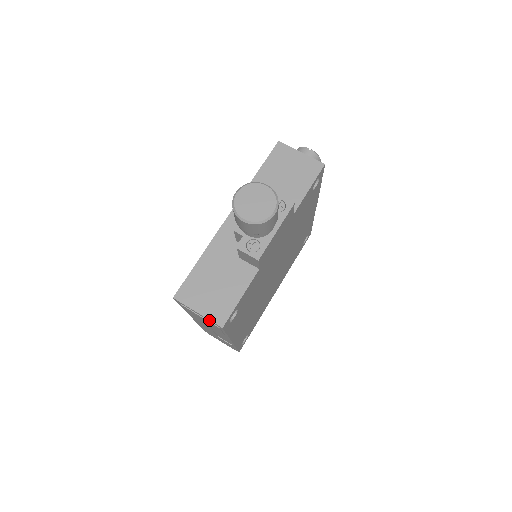
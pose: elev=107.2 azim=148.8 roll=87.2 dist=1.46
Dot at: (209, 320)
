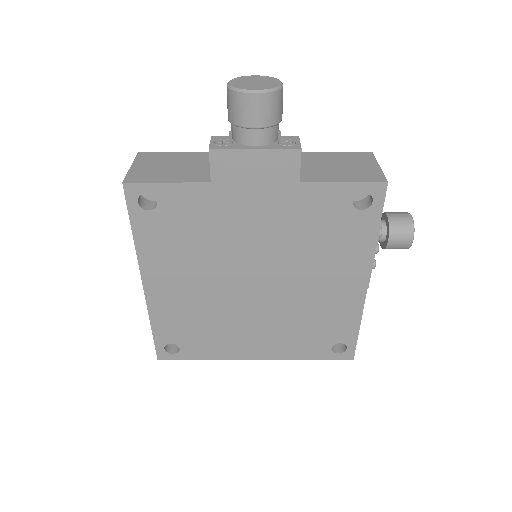
Dot at: (128, 176)
